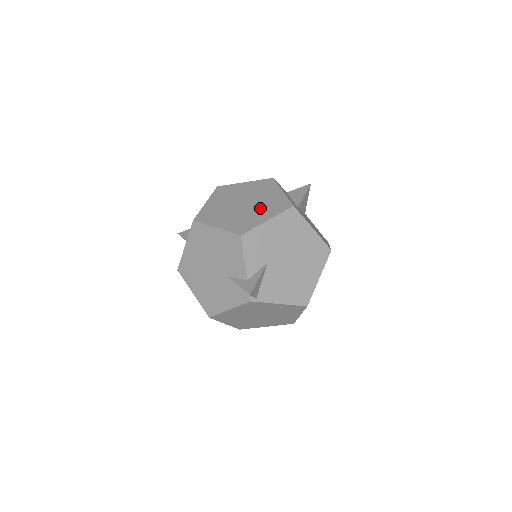
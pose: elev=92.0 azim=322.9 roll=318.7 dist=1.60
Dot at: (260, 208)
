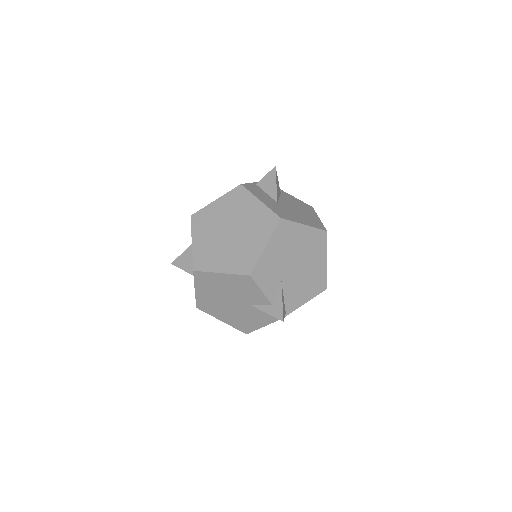
Dot at: (250, 232)
